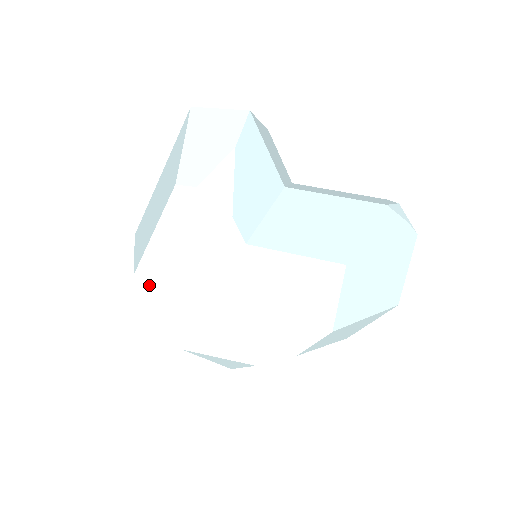
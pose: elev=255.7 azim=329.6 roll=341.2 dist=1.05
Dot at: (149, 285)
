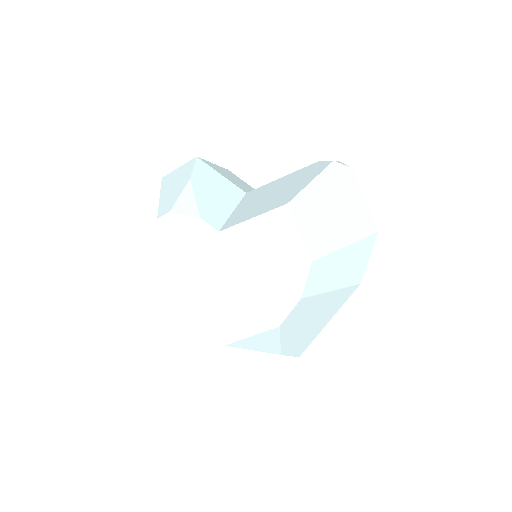
Dot at: (178, 305)
